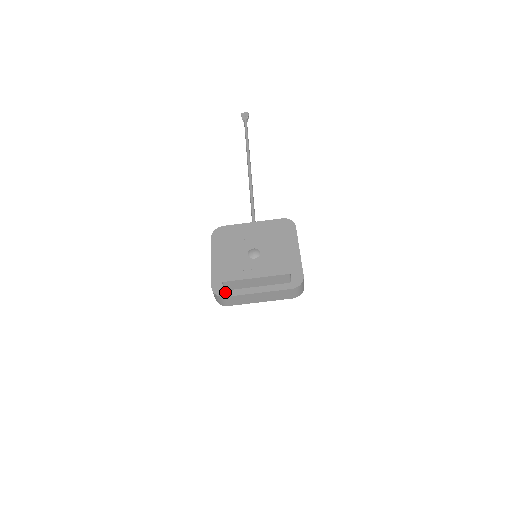
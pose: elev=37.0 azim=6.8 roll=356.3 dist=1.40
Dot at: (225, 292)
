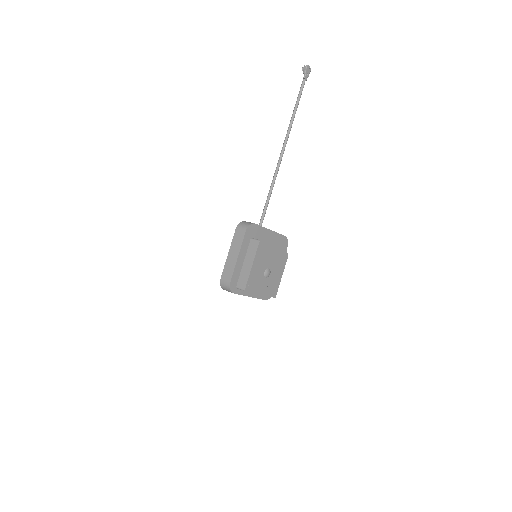
Dot at: (236, 290)
